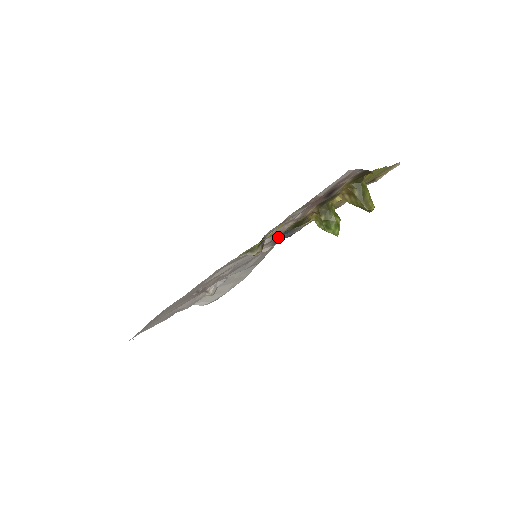
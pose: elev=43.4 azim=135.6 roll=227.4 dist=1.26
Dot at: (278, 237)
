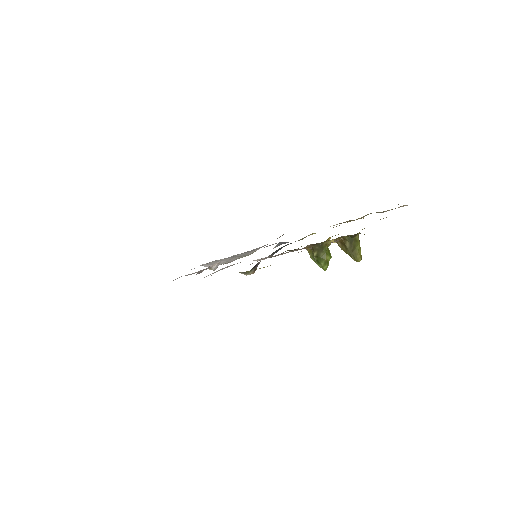
Dot at: (276, 251)
